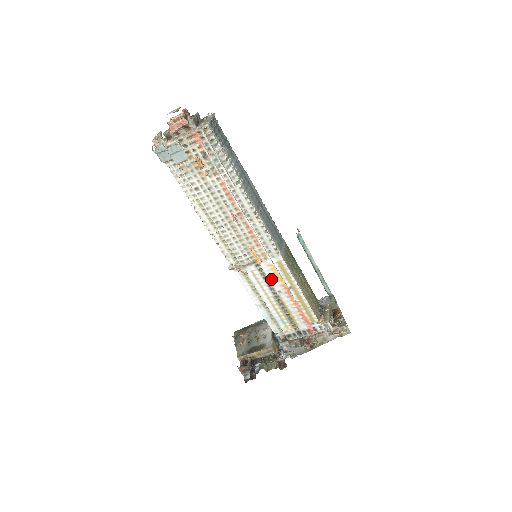
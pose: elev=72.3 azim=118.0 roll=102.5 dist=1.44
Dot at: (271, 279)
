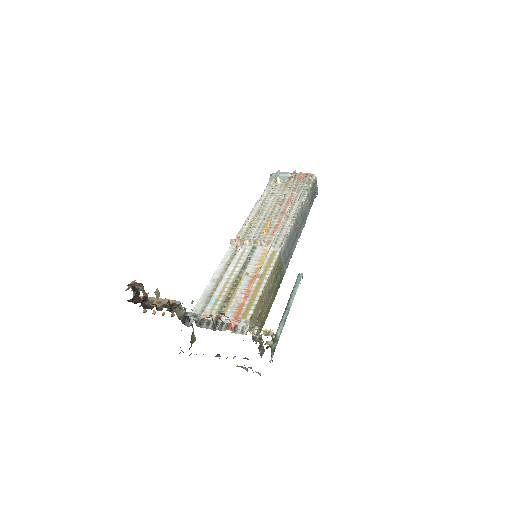
Dot at: (253, 261)
